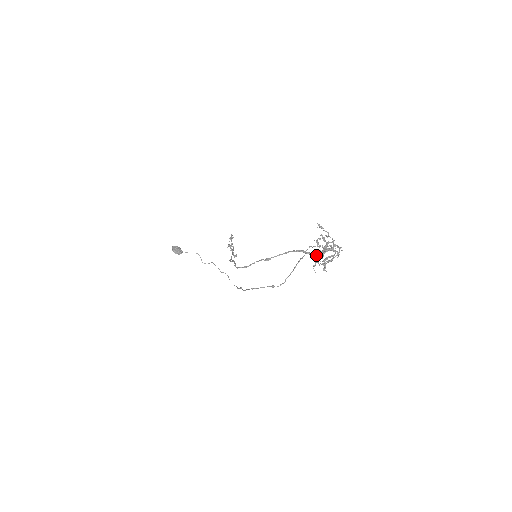
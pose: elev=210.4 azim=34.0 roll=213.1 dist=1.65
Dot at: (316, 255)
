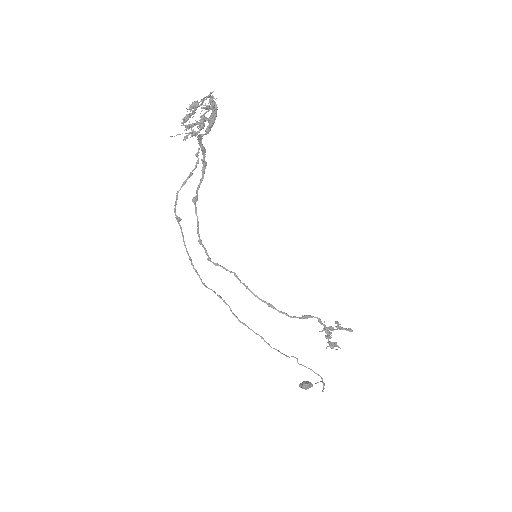
Dot at: (201, 134)
